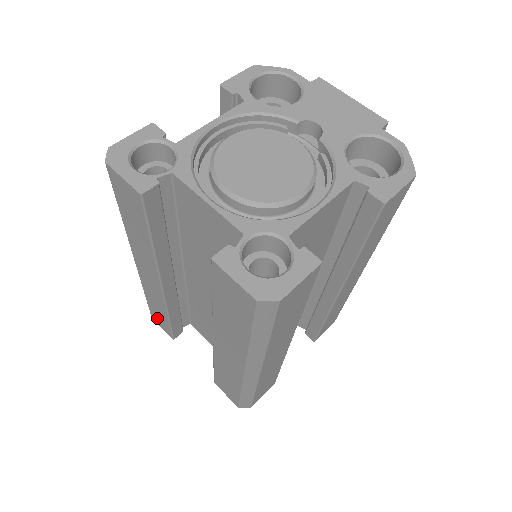
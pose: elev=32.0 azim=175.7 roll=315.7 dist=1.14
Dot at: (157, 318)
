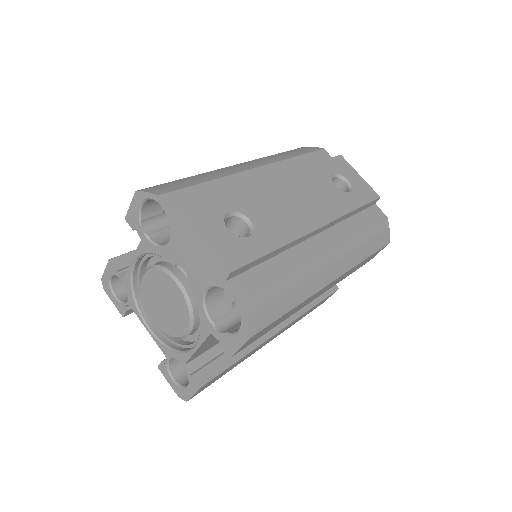
Dot at: occluded
